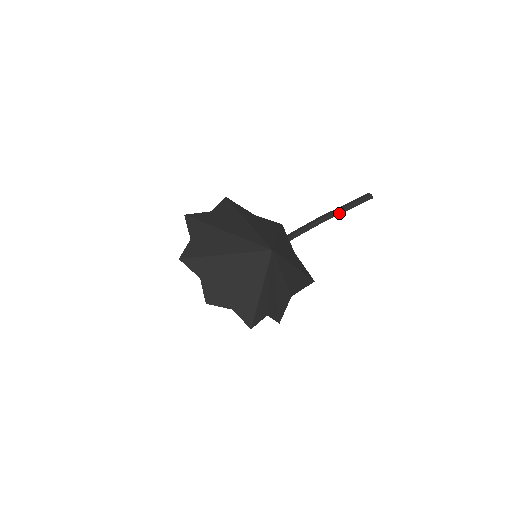
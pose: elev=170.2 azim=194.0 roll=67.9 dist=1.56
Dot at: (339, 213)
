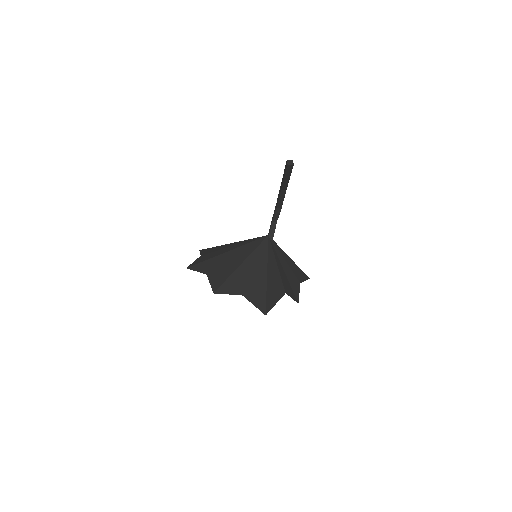
Dot at: (287, 182)
